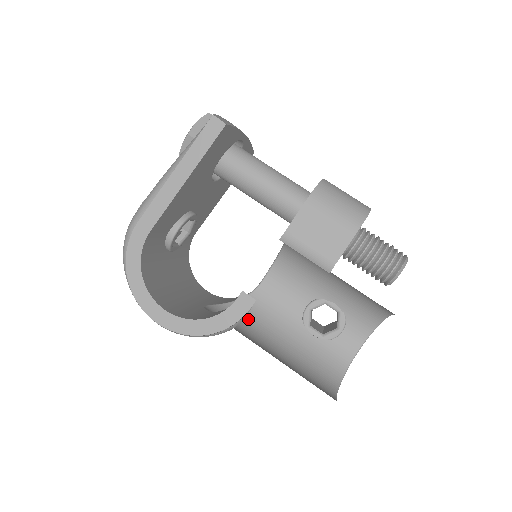
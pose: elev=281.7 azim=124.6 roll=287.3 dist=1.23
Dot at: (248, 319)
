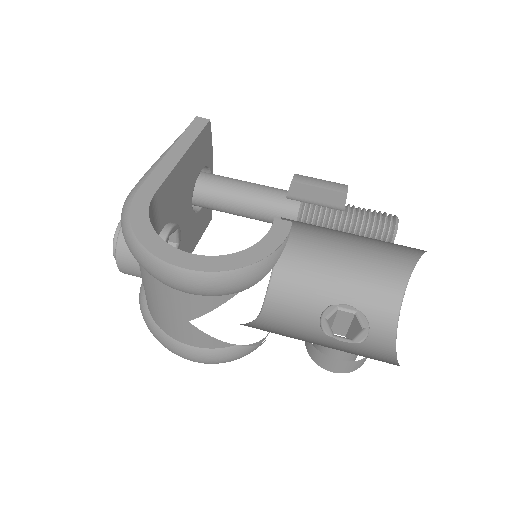
Dot at: (267, 331)
